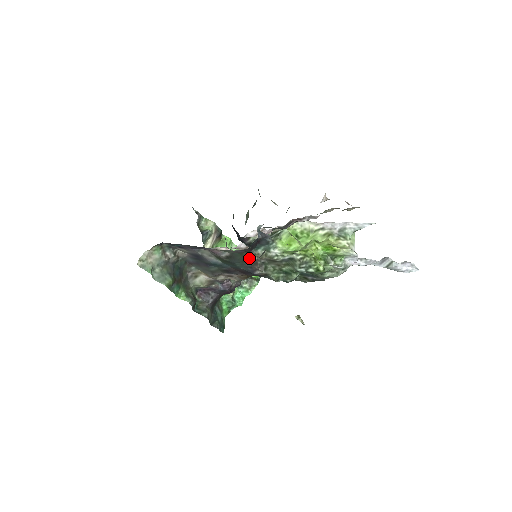
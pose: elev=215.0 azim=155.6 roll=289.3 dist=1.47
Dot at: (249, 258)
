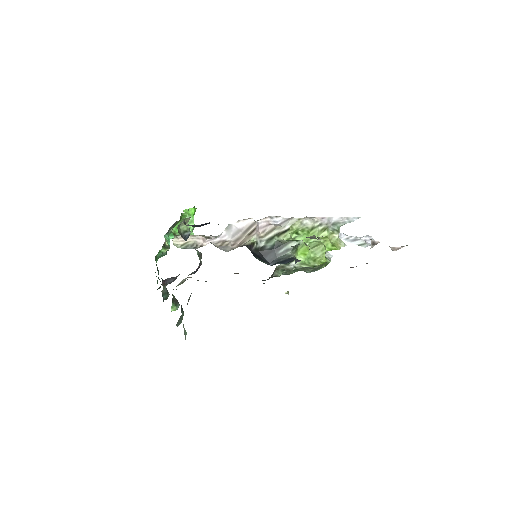
Dot at: occluded
